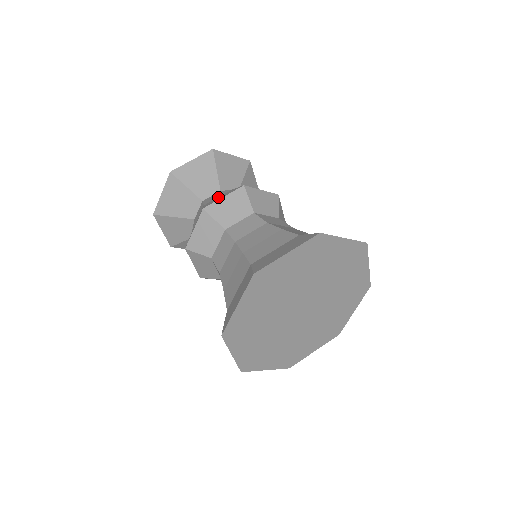
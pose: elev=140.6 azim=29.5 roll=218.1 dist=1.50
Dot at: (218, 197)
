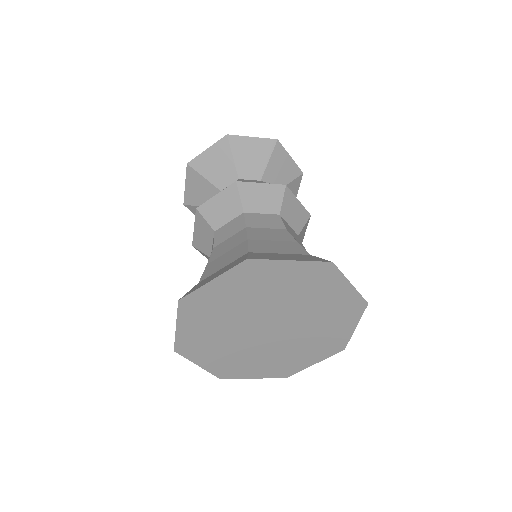
Dot at: occluded
